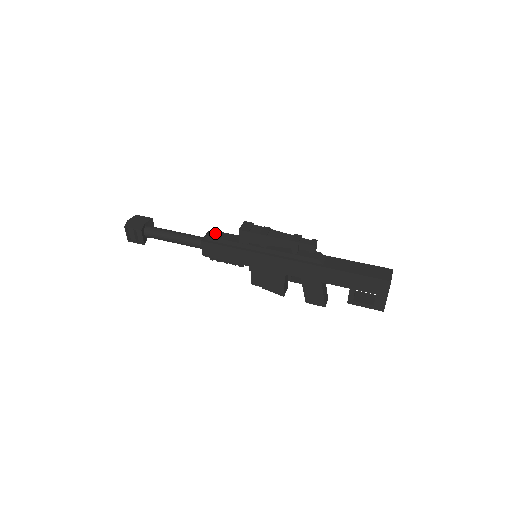
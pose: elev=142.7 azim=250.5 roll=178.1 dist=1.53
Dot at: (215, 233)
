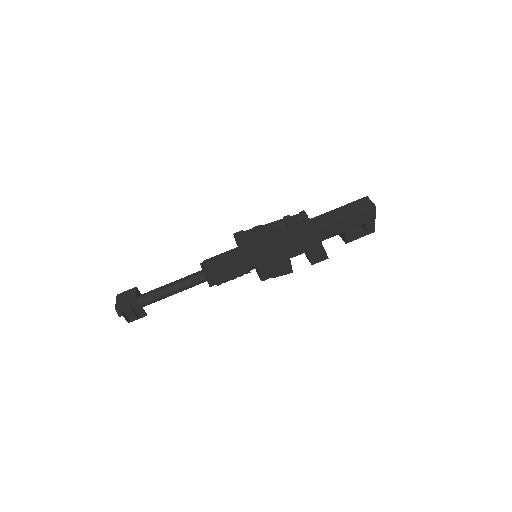
Dot at: (211, 261)
